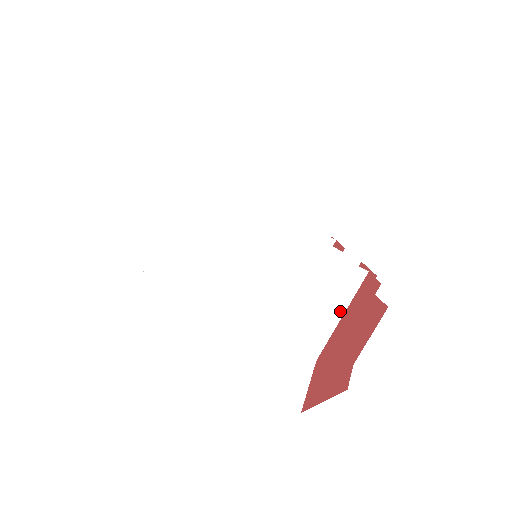
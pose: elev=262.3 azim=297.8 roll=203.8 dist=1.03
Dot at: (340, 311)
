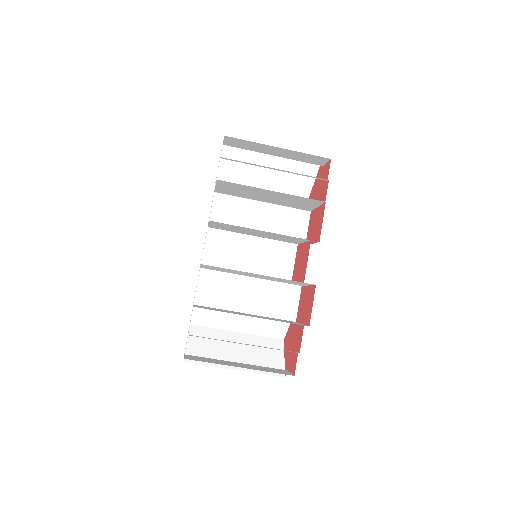
Dot at: occluded
